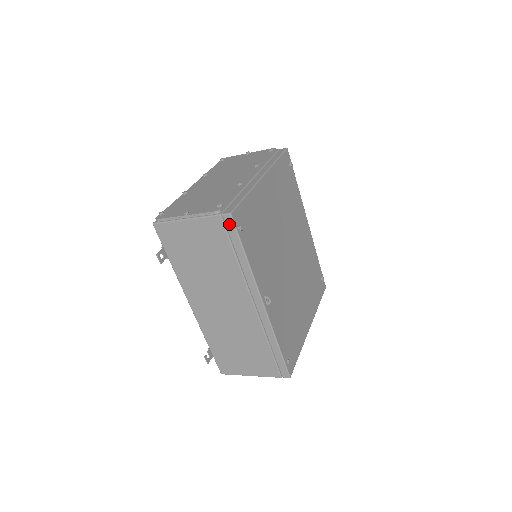
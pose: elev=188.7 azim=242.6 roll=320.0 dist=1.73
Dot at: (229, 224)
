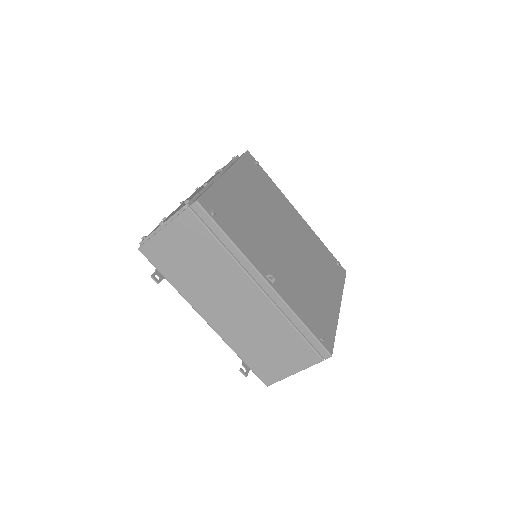
Dot at: (200, 212)
